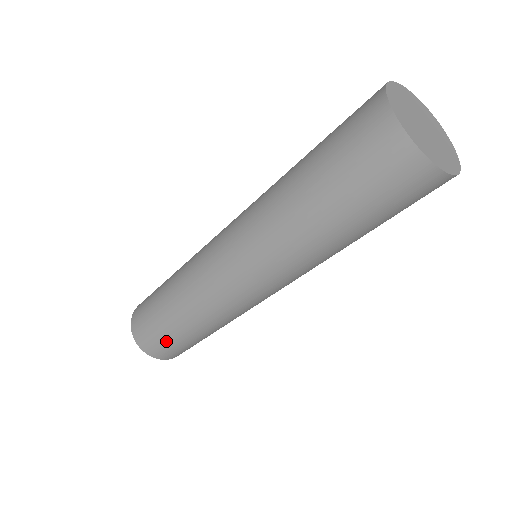
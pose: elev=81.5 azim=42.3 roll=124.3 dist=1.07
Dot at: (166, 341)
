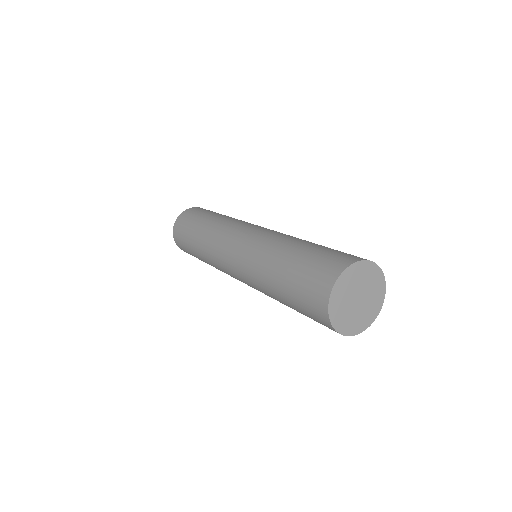
Dot at: (184, 241)
